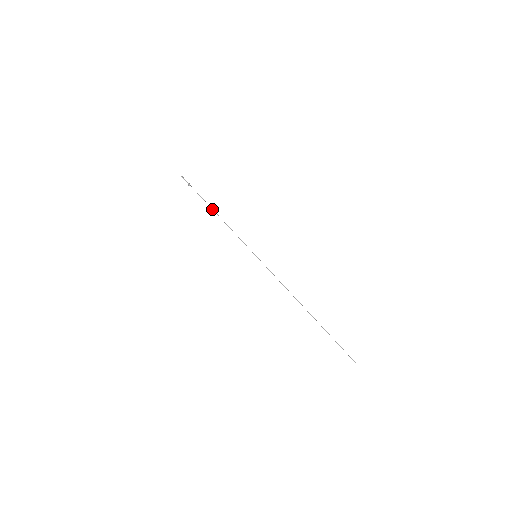
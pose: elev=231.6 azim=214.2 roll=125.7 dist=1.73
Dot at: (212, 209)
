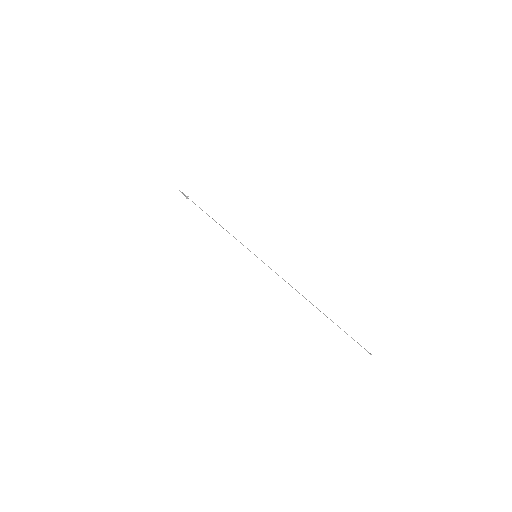
Dot at: occluded
